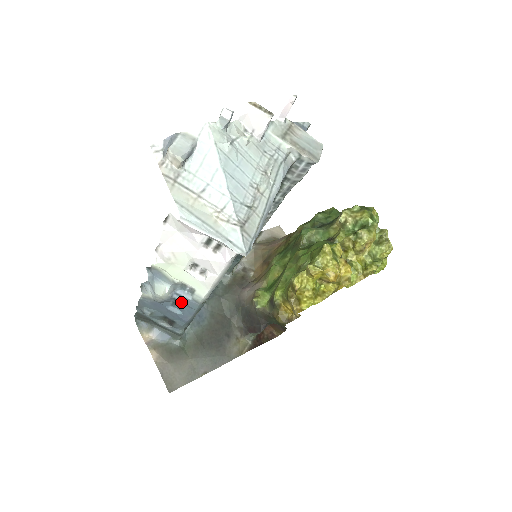
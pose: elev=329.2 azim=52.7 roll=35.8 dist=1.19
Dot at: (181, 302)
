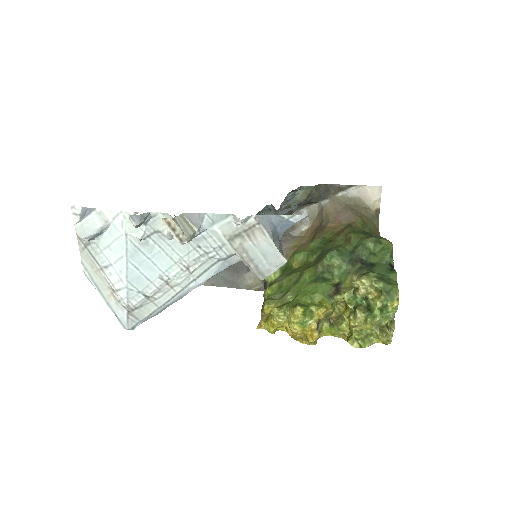
Dot at: occluded
